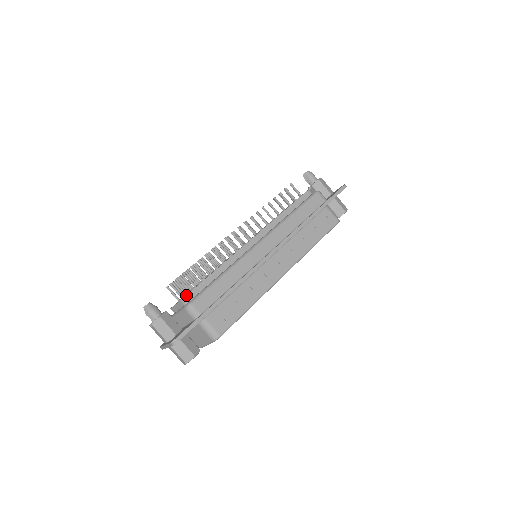
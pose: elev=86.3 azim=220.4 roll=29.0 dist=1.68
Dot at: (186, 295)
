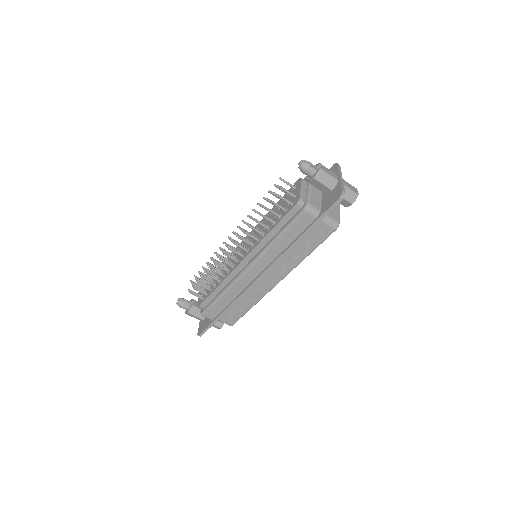
Dot at: (199, 305)
